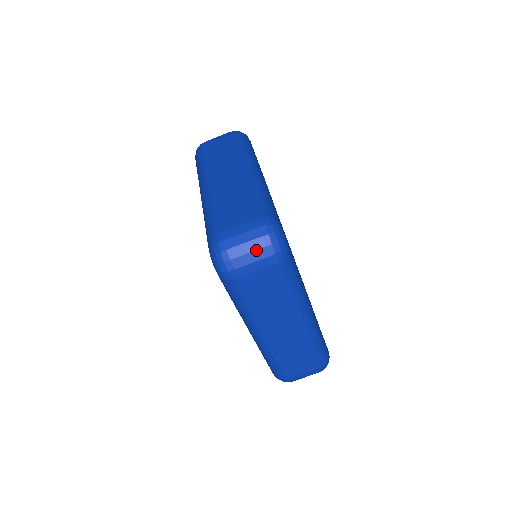
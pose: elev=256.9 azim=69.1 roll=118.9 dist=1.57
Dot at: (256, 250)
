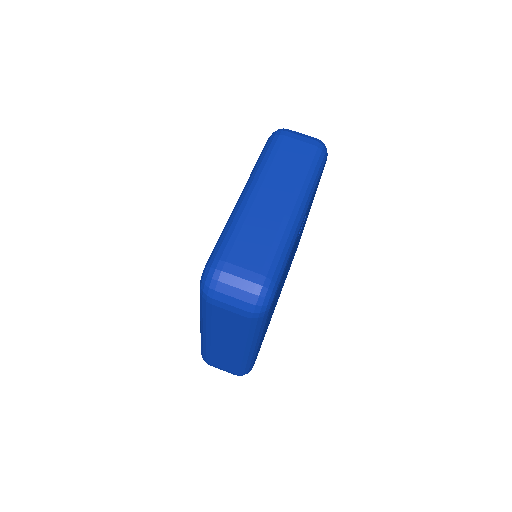
Dot at: (240, 300)
